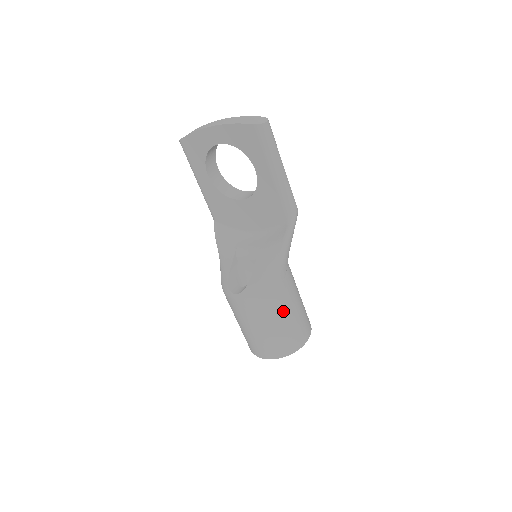
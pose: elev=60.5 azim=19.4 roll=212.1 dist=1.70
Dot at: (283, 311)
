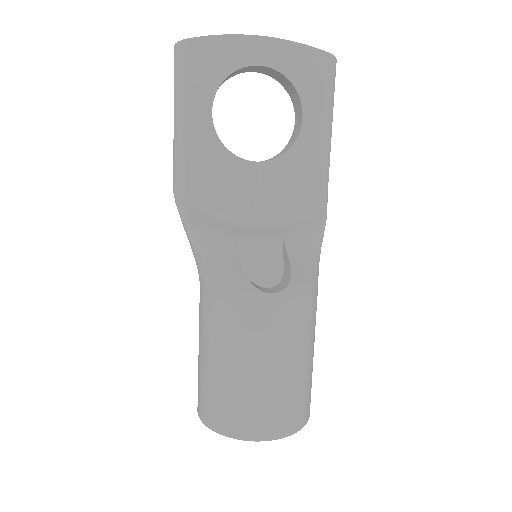
Dot at: (314, 338)
